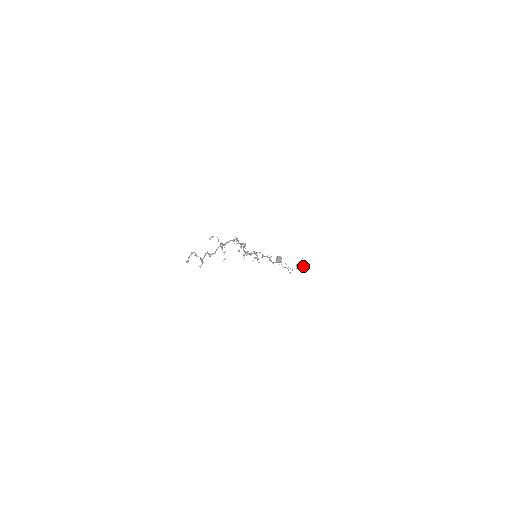
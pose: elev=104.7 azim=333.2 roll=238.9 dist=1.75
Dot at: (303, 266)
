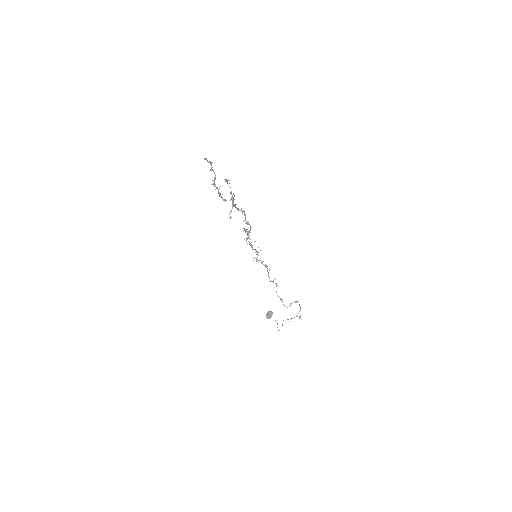
Dot at: (296, 316)
